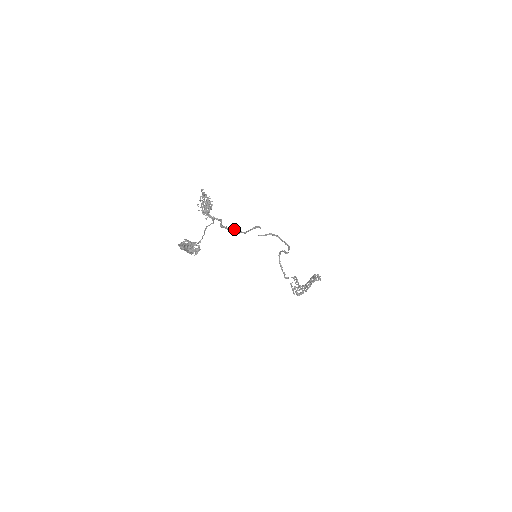
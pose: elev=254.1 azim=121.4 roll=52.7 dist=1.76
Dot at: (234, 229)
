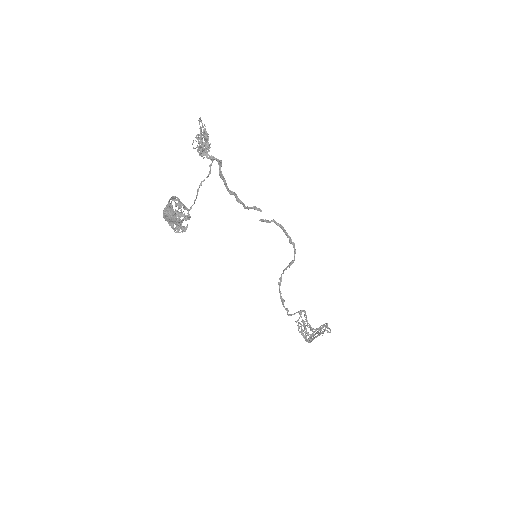
Dot at: (233, 192)
